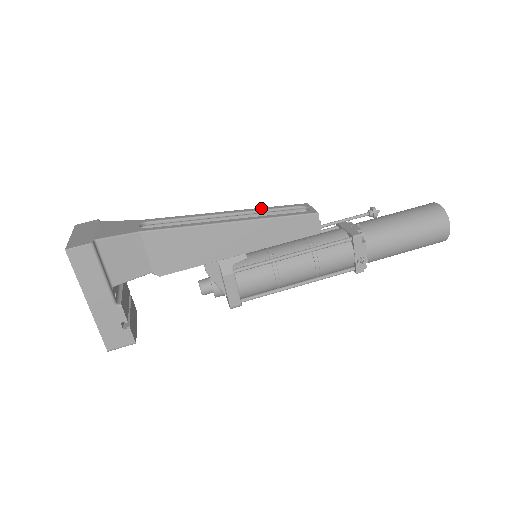
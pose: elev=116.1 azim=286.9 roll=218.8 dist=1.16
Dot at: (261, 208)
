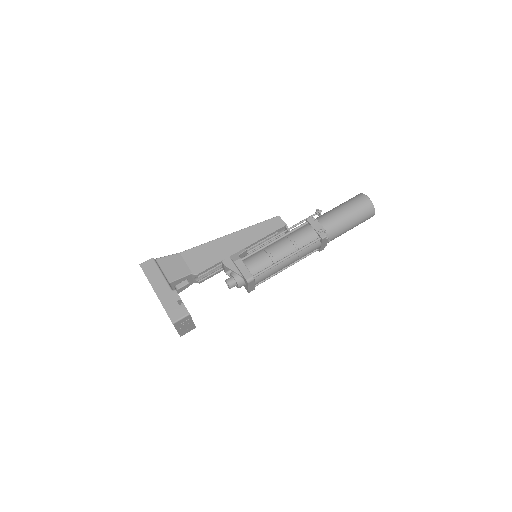
Dot at: occluded
